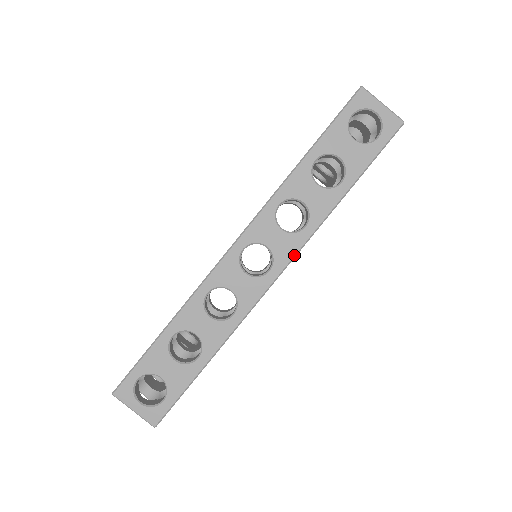
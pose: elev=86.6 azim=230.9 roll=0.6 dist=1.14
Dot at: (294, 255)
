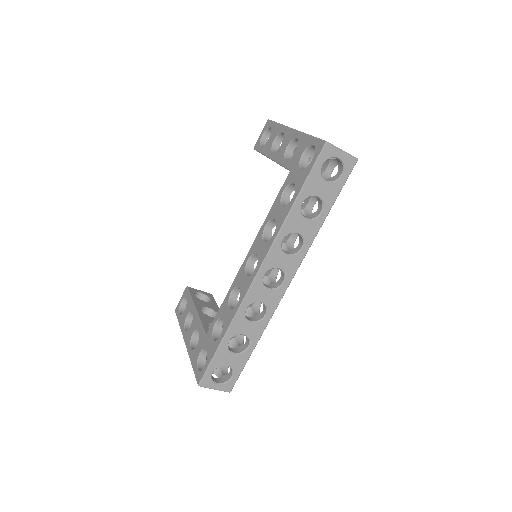
Dot at: occluded
